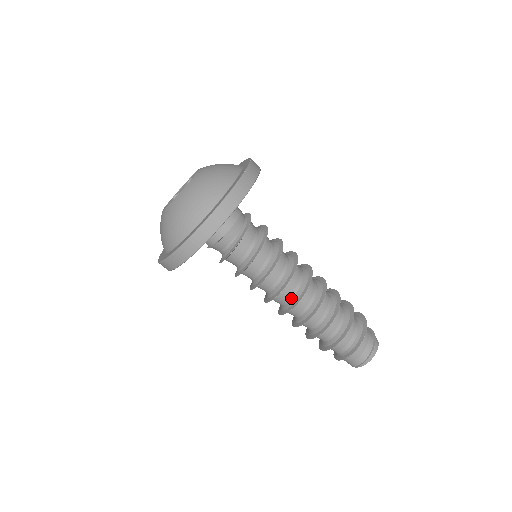
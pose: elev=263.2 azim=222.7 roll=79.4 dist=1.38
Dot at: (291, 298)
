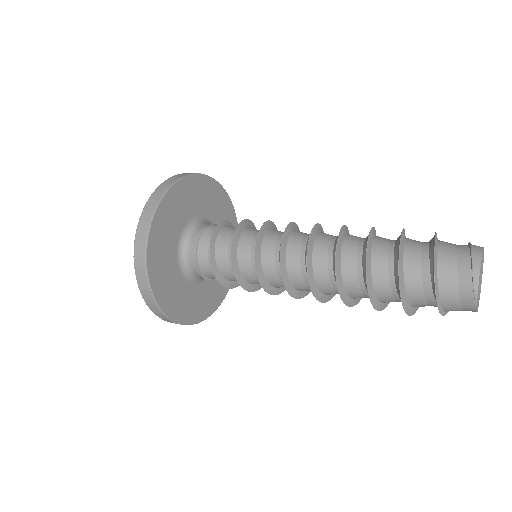
Dot at: (304, 254)
